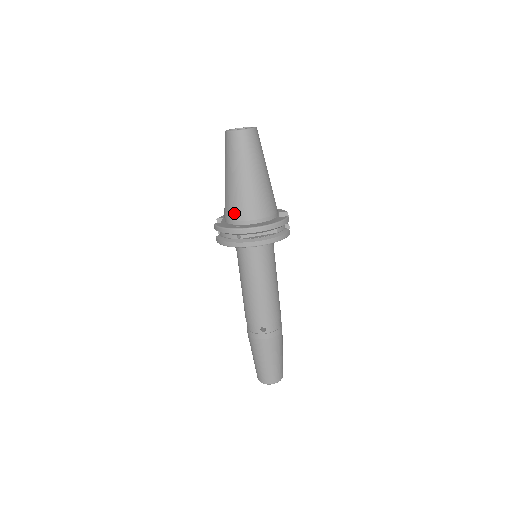
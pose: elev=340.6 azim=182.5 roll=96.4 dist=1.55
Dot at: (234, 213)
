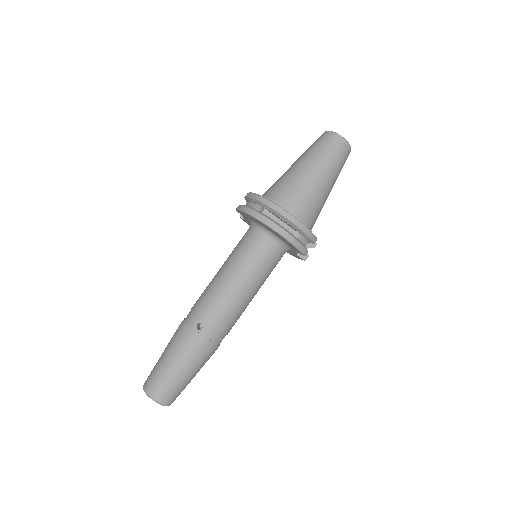
Dot at: (275, 192)
